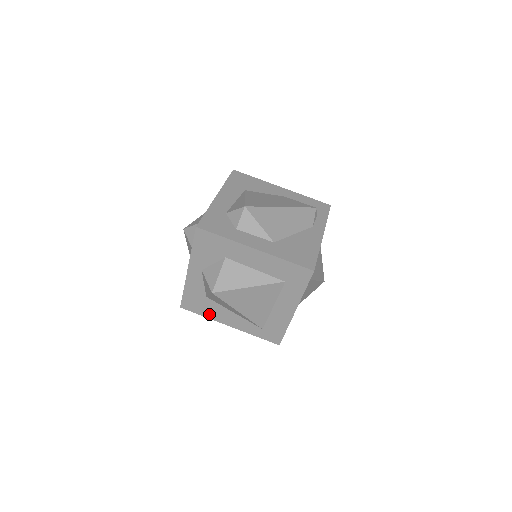
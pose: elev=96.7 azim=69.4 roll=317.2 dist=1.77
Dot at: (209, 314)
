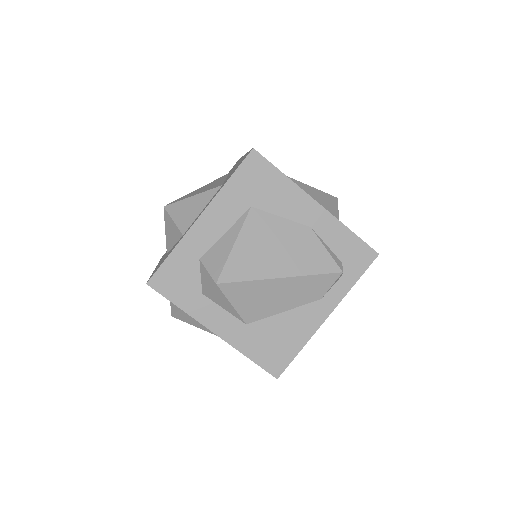
Dot at: occluded
